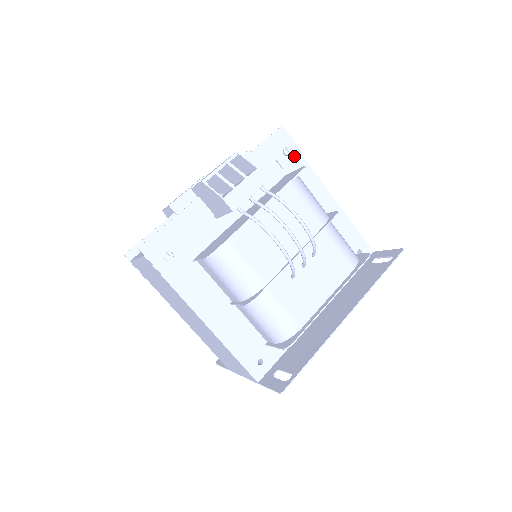
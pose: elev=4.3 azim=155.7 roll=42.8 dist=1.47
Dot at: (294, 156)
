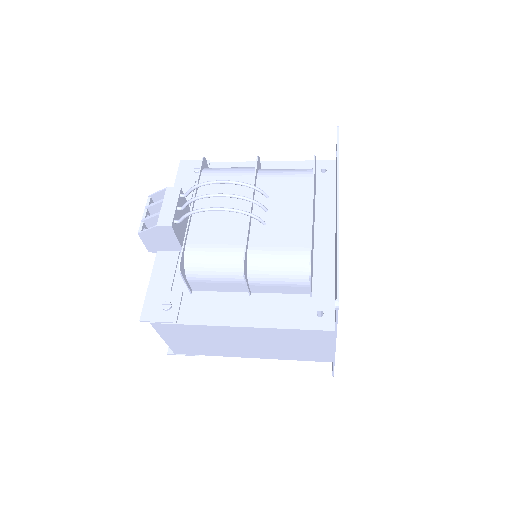
Dot at: occluded
